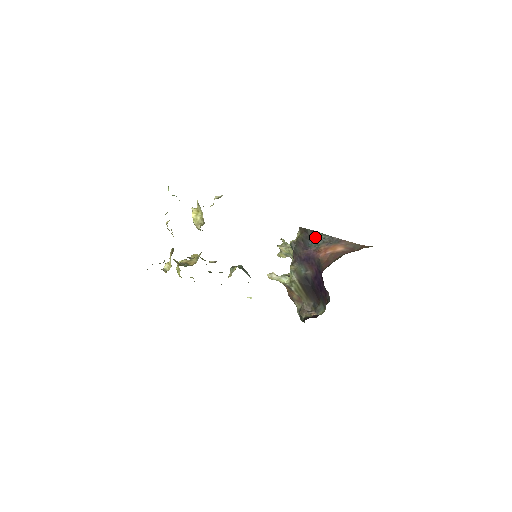
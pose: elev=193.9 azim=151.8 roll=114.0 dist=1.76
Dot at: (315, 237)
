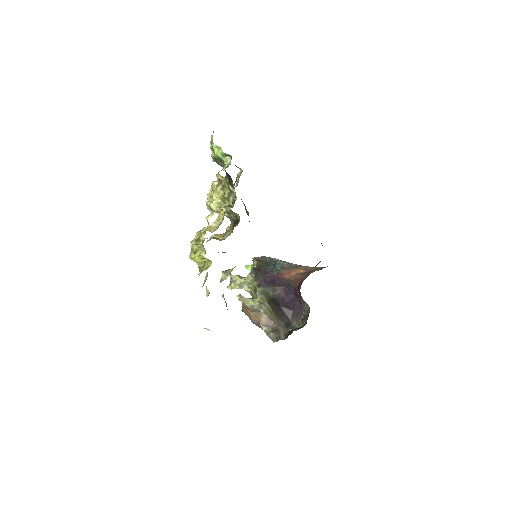
Dot at: (275, 263)
